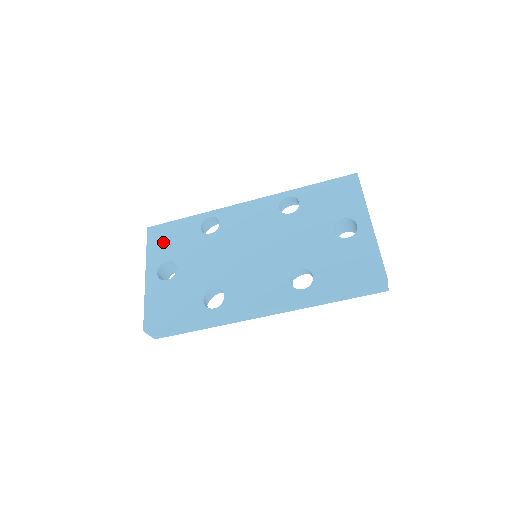
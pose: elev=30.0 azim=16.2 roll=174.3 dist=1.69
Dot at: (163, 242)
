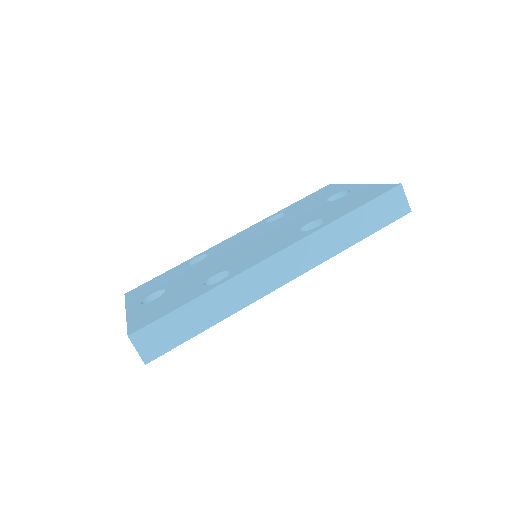
Dot at: (145, 289)
